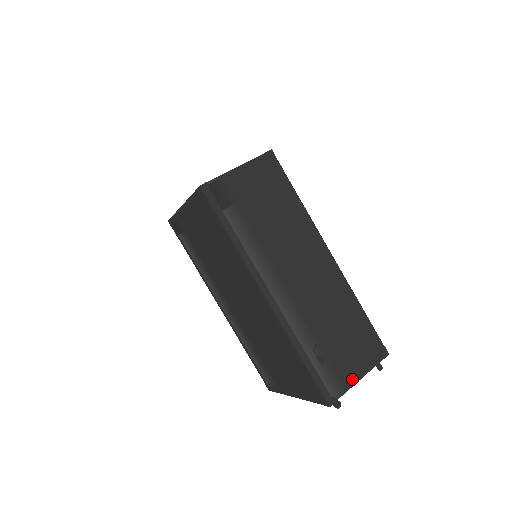
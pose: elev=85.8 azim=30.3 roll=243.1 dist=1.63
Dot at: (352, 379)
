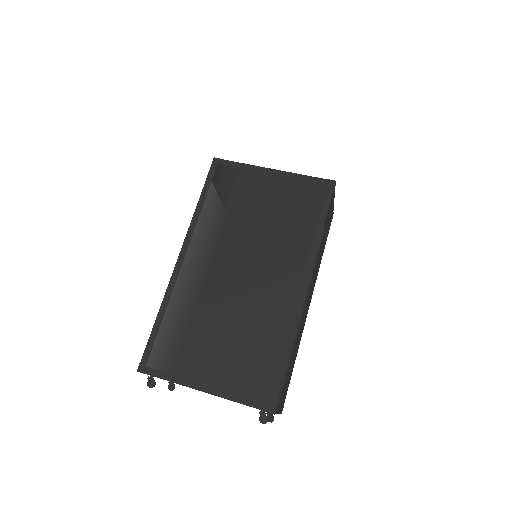
Dot at: (279, 408)
